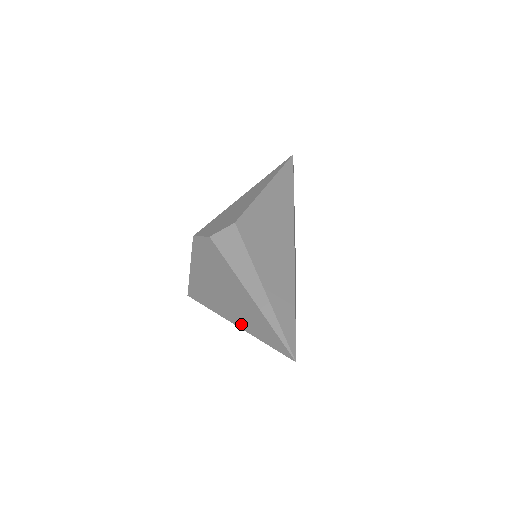
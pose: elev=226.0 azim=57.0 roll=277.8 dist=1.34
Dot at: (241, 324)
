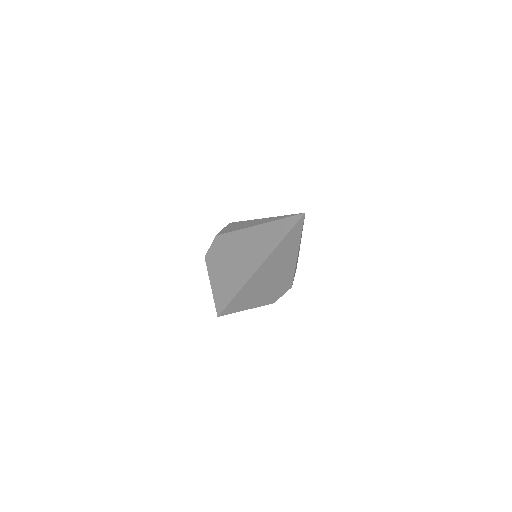
Dot at: (263, 257)
